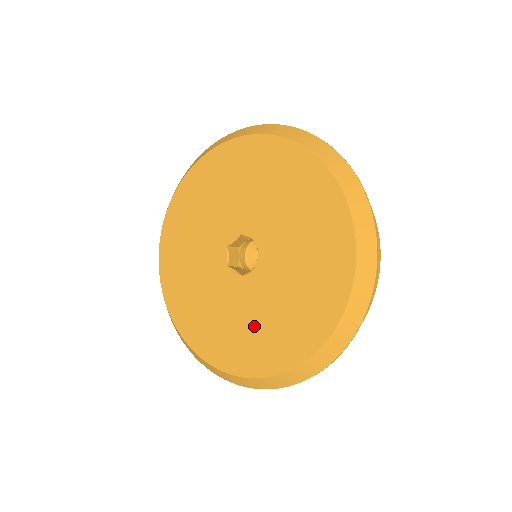
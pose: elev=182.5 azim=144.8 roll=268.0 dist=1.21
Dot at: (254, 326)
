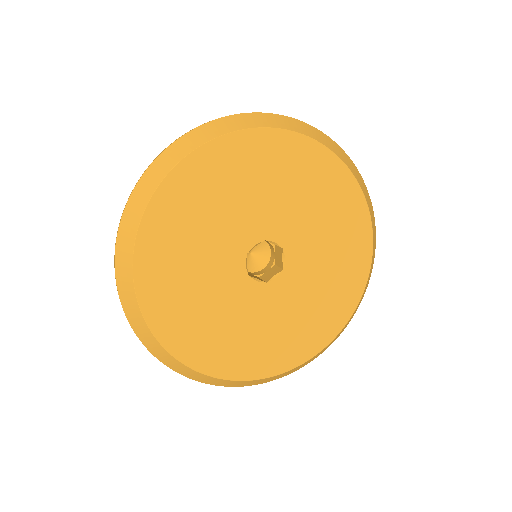
Dot at: (280, 328)
